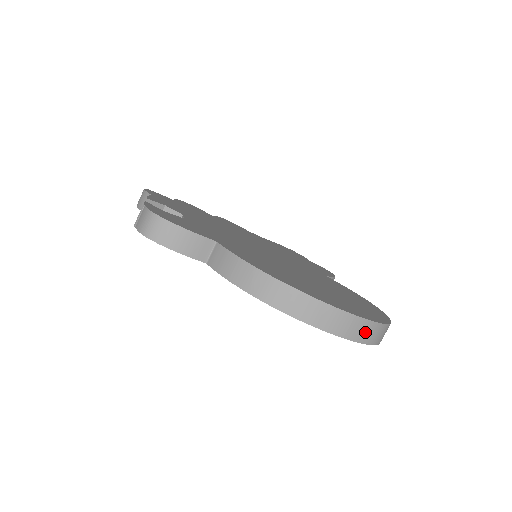
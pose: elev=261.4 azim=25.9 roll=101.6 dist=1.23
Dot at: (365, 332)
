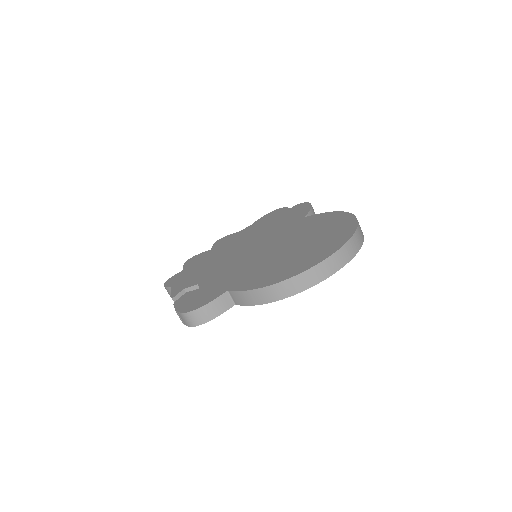
Dot at: (346, 254)
